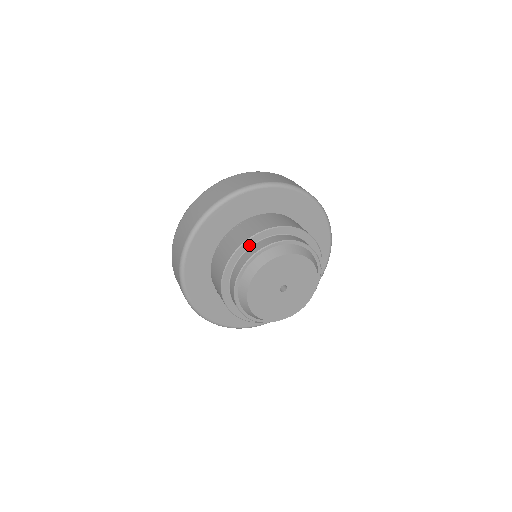
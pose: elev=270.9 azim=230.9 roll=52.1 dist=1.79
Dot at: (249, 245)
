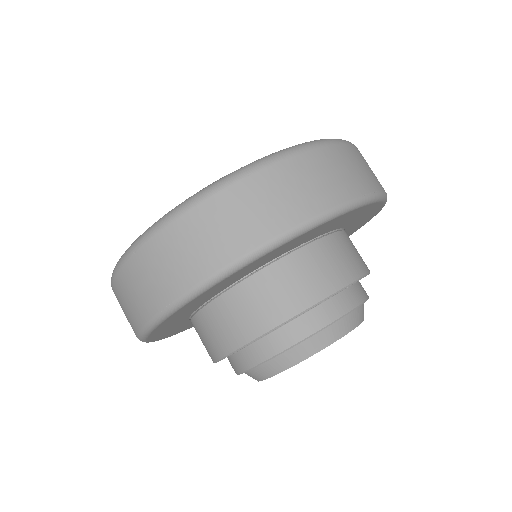
Dot at: occluded
